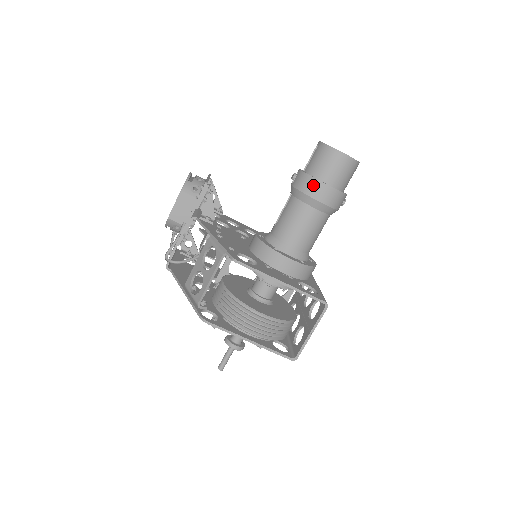
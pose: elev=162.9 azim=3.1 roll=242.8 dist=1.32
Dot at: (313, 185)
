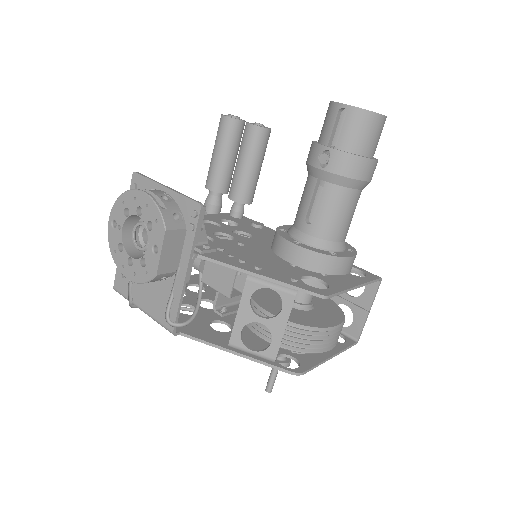
Dot at: (362, 166)
